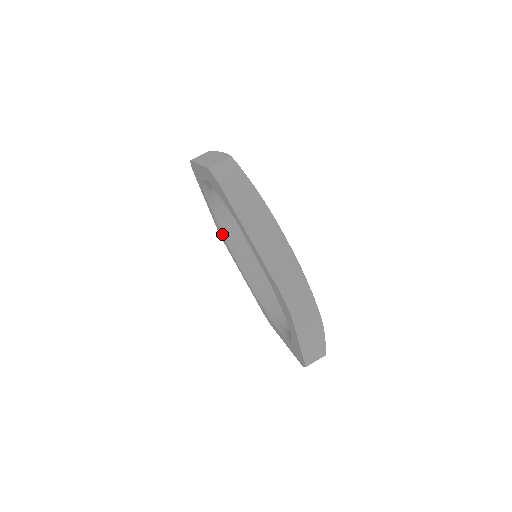
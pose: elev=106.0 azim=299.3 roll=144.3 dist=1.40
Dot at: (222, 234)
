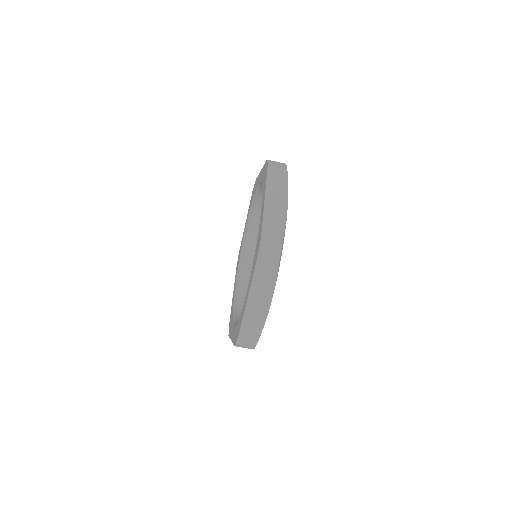
Dot at: (262, 188)
